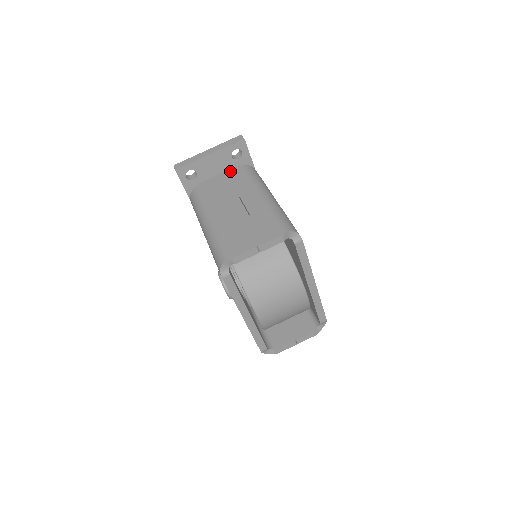
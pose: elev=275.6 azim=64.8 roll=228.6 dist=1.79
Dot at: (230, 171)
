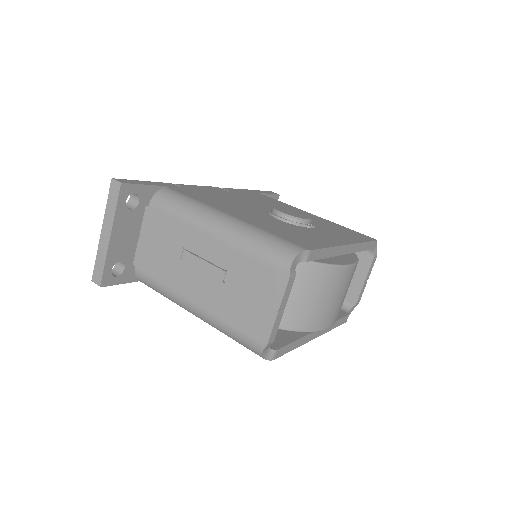
Dot at: (145, 221)
